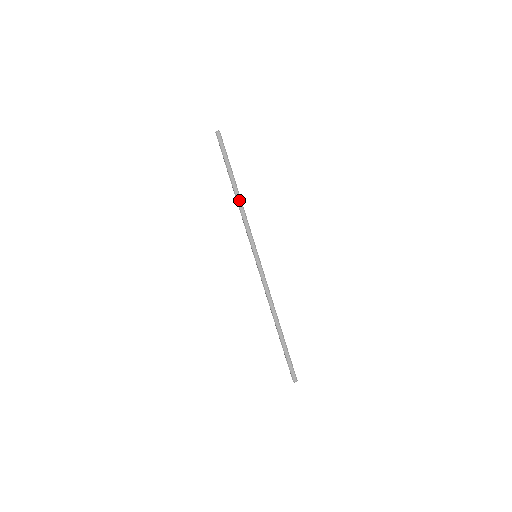
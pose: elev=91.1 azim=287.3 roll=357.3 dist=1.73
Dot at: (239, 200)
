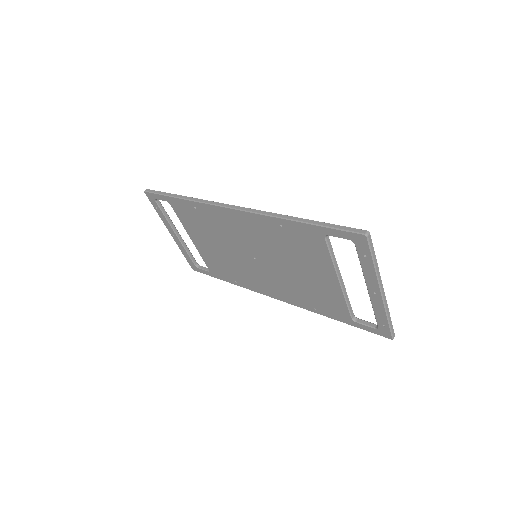
Dot at: (188, 198)
